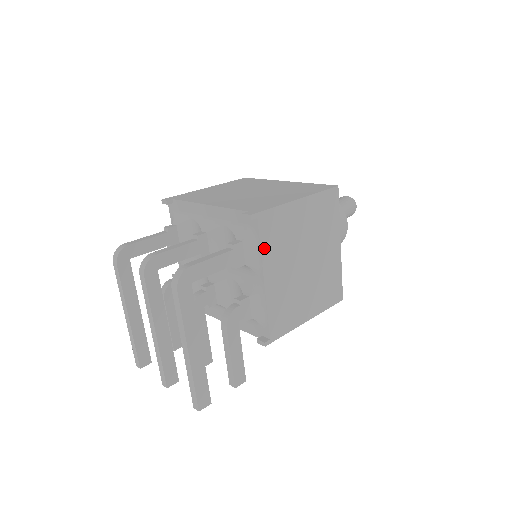
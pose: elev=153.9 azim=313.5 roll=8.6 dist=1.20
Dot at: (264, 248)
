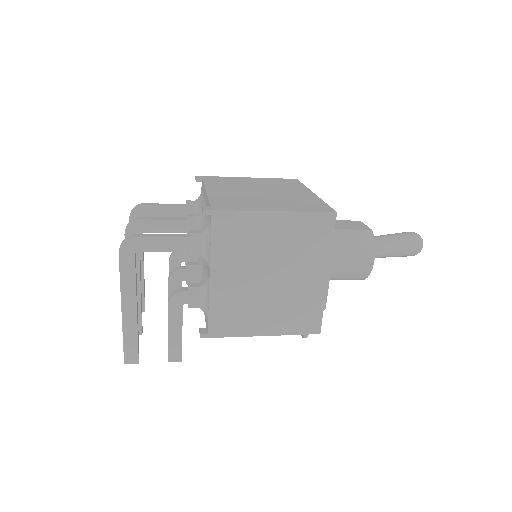
Dot at: (215, 246)
